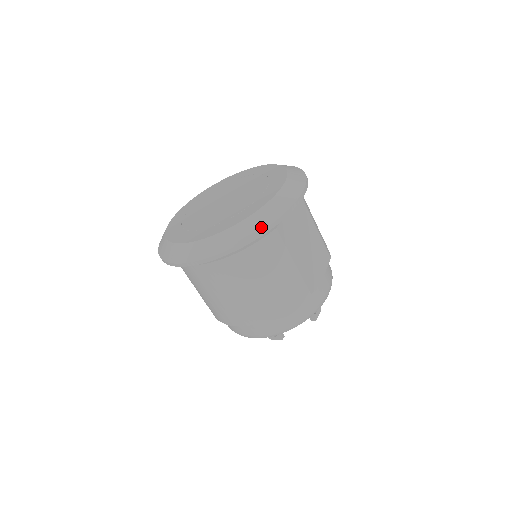
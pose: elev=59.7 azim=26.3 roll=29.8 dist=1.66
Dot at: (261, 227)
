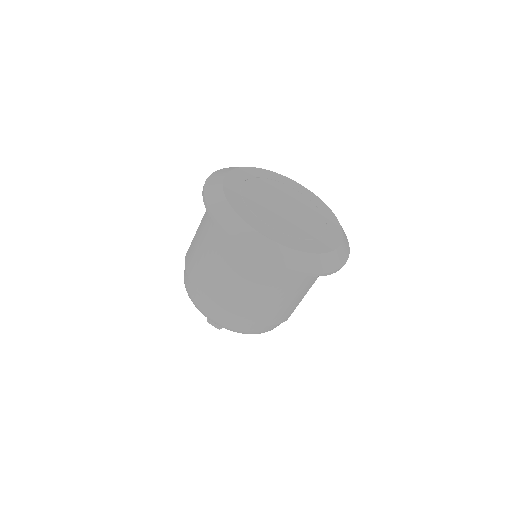
Dot at: (327, 269)
